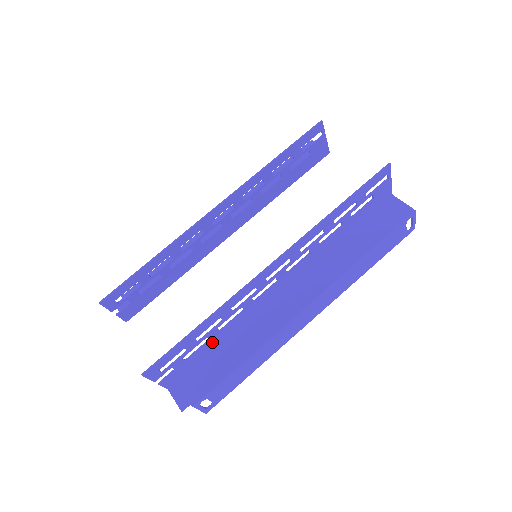
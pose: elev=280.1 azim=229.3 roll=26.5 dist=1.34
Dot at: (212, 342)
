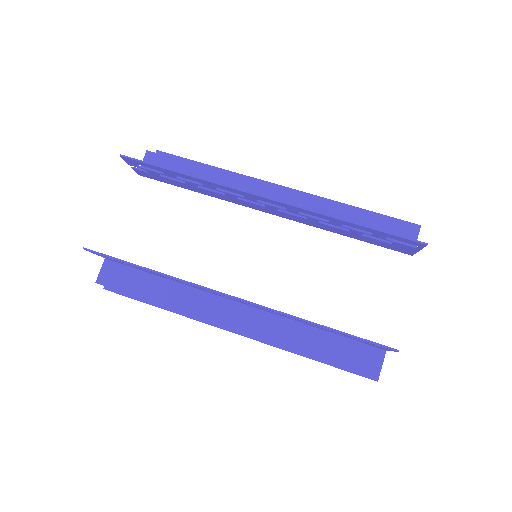
Dot at: (155, 274)
